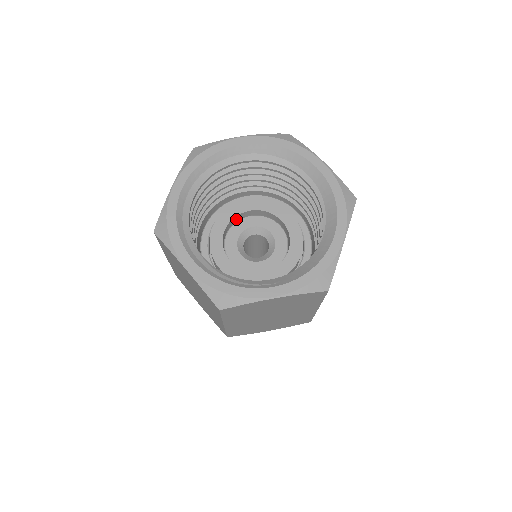
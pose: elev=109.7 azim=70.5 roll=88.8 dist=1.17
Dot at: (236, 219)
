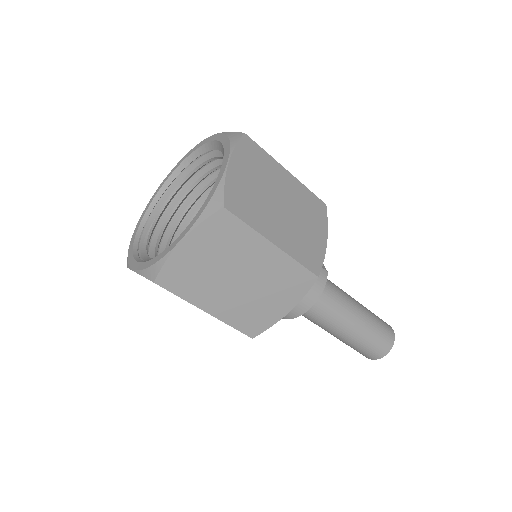
Dot at: occluded
